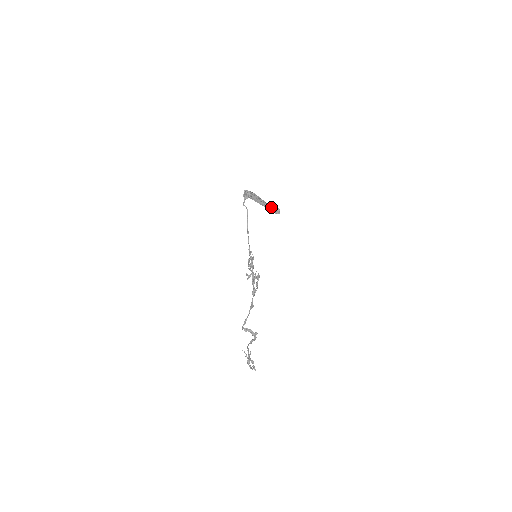
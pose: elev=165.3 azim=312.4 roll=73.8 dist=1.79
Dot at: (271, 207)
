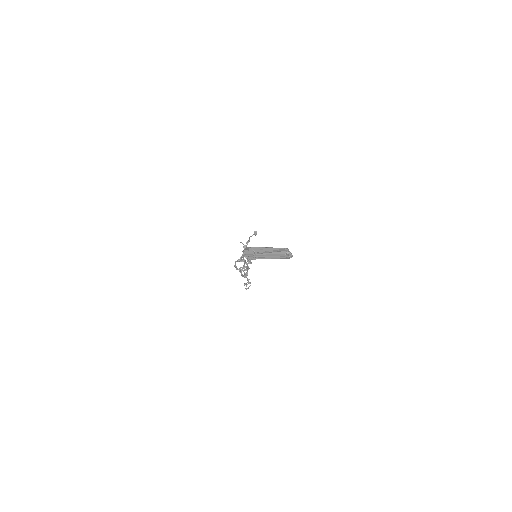
Dot at: (281, 255)
